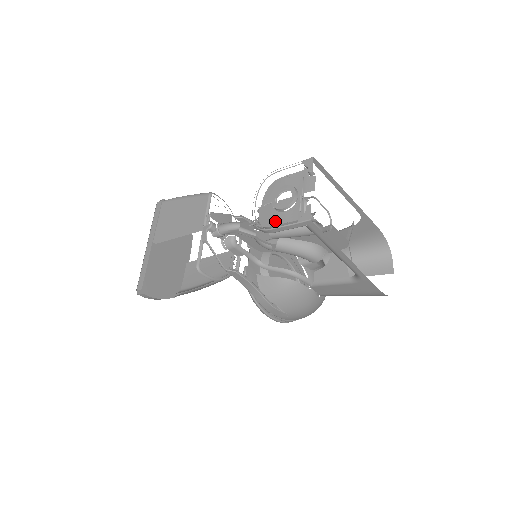
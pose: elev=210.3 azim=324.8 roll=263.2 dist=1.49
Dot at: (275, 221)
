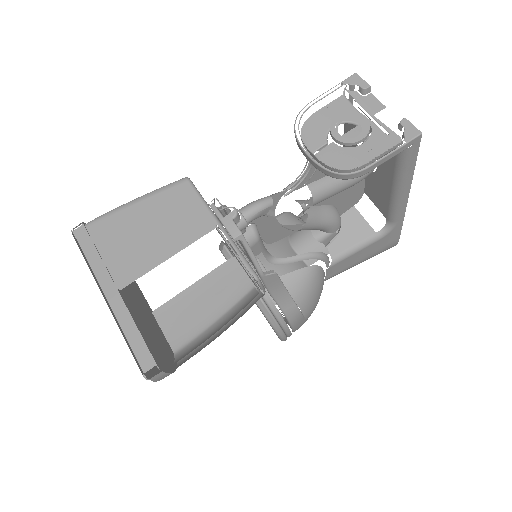
Dot at: (361, 158)
